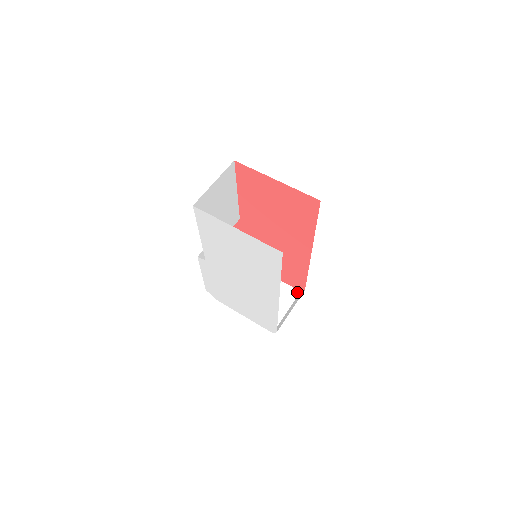
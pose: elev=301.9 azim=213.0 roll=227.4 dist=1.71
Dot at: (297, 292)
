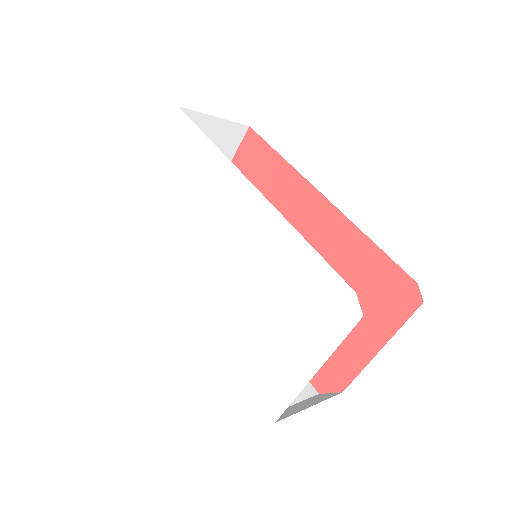
Dot at: (417, 306)
